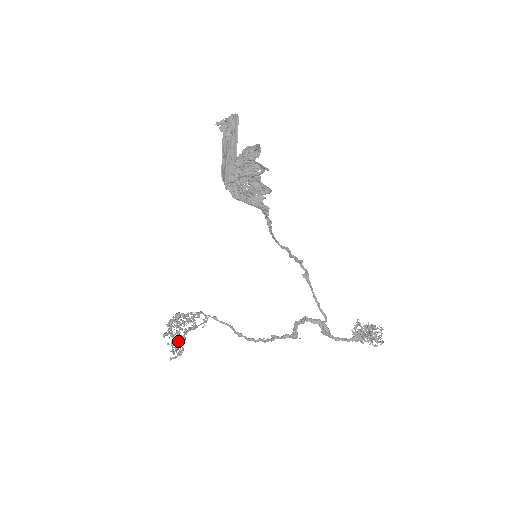
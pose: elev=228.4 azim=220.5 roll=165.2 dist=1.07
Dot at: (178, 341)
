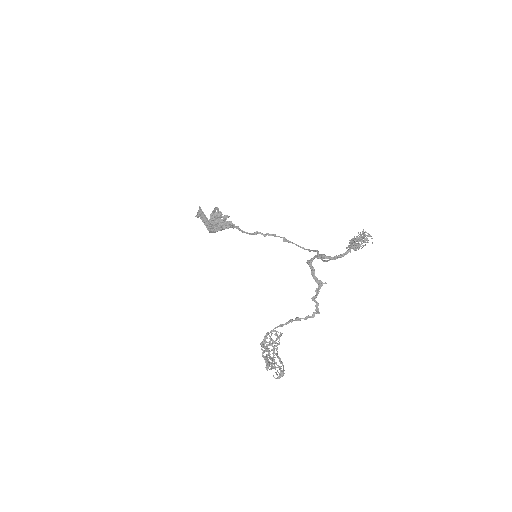
Dot at: (272, 361)
